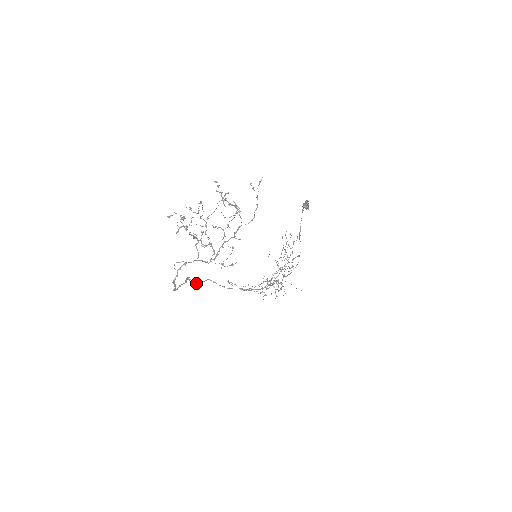
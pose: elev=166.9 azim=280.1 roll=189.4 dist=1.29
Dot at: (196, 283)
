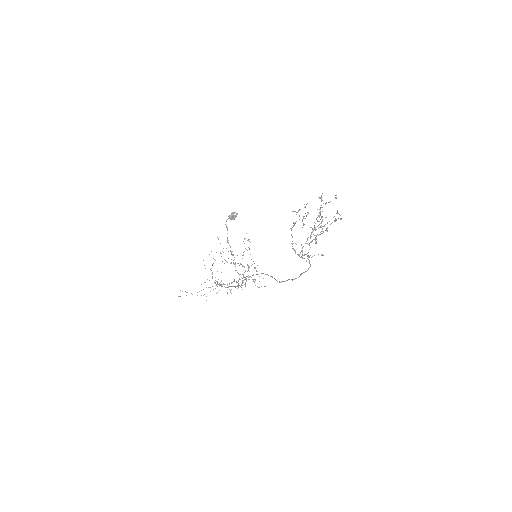
Dot at: occluded
